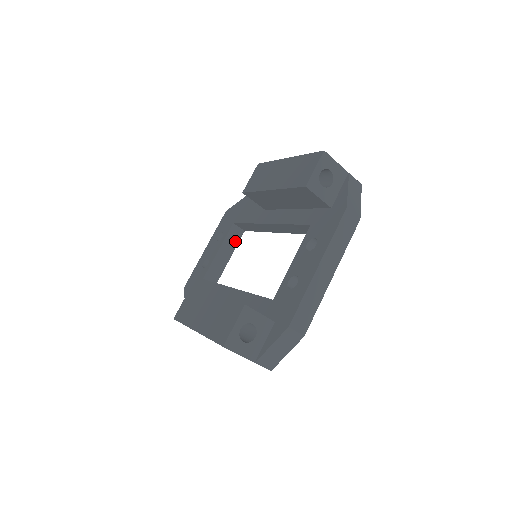
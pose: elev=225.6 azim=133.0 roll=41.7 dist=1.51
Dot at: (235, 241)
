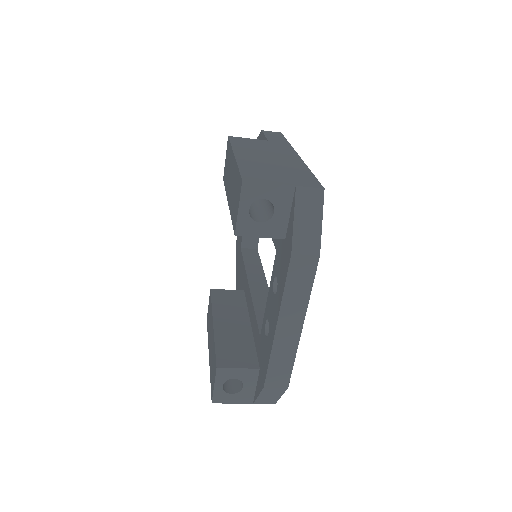
Dot at: occluded
